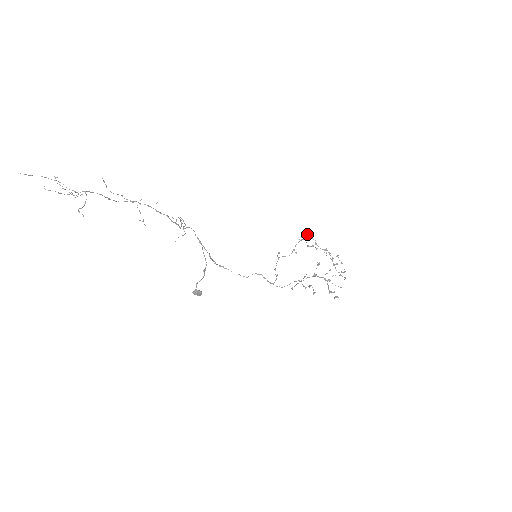
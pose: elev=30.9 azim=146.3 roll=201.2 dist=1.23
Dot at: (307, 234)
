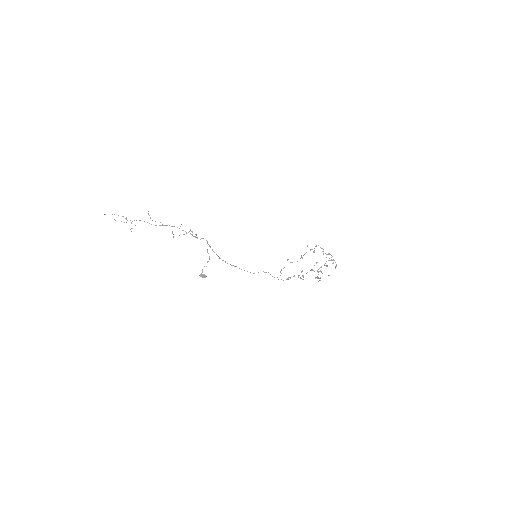
Dot at: (316, 245)
